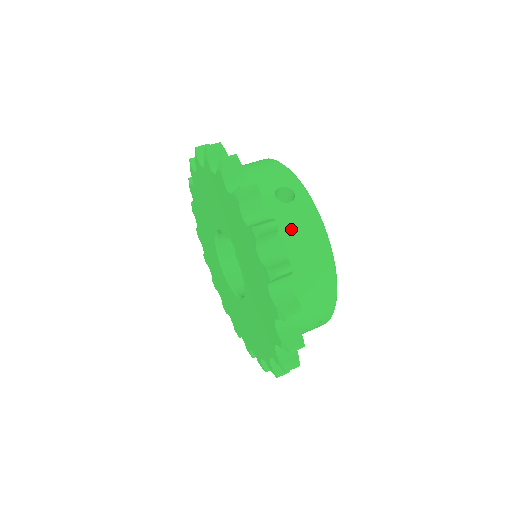
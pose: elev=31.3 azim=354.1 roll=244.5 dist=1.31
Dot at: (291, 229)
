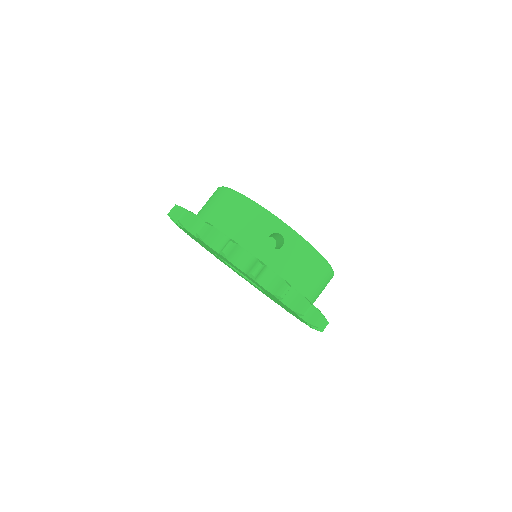
Dot at: (207, 206)
